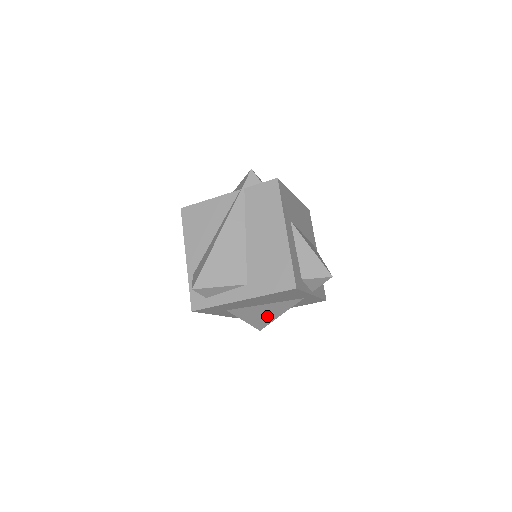
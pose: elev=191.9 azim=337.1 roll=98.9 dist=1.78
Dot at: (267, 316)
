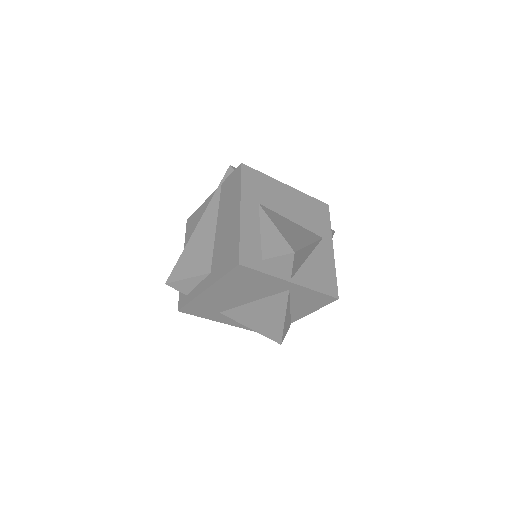
Dot at: (271, 321)
